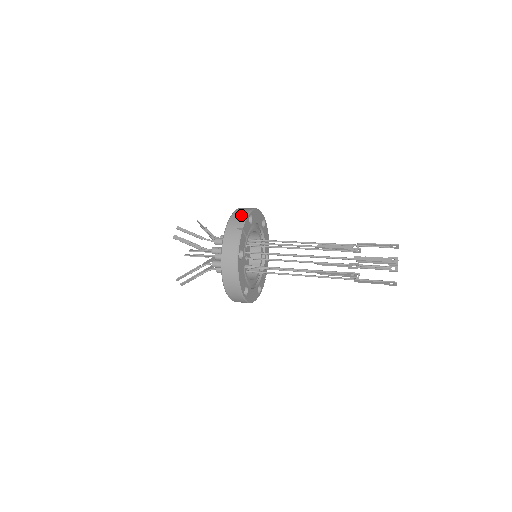
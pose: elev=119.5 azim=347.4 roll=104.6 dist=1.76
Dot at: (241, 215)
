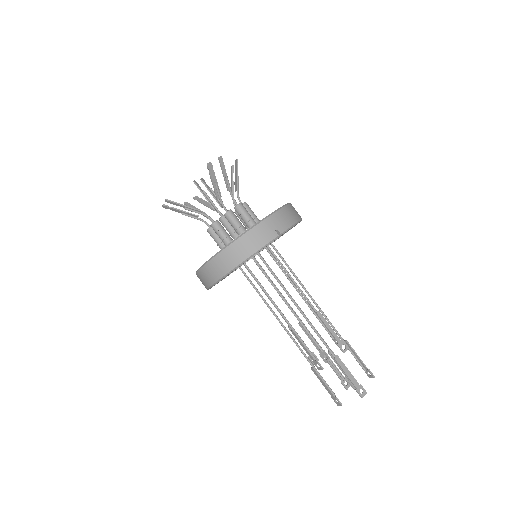
Dot at: (290, 218)
